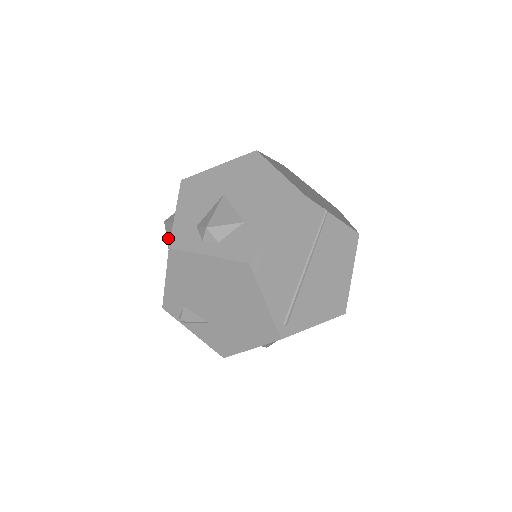
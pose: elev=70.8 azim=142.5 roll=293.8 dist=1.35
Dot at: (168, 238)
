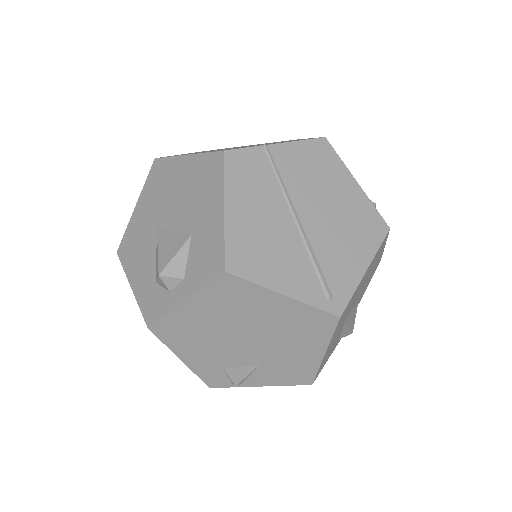
Dot at: occluded
